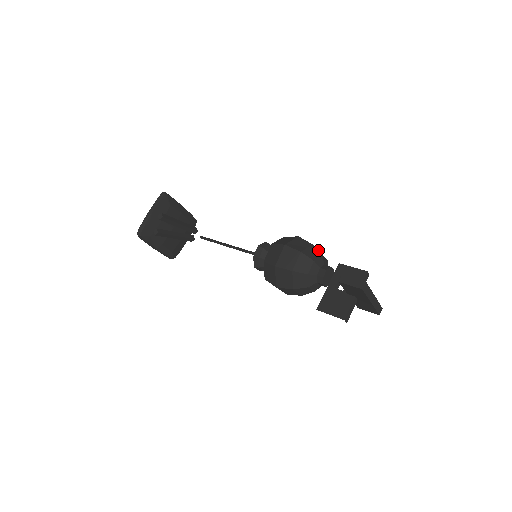
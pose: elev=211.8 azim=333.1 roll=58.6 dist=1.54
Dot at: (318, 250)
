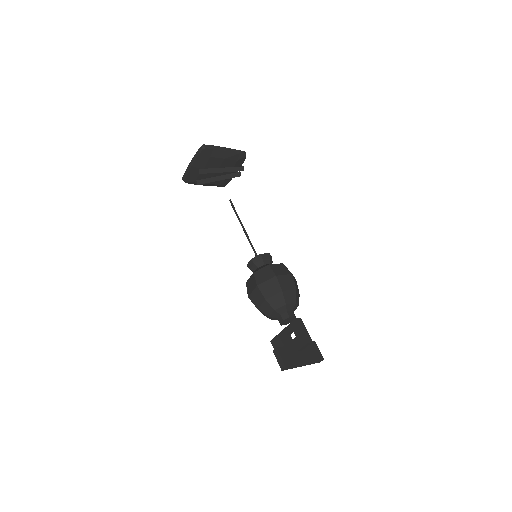
Dot at: (288, 294)
